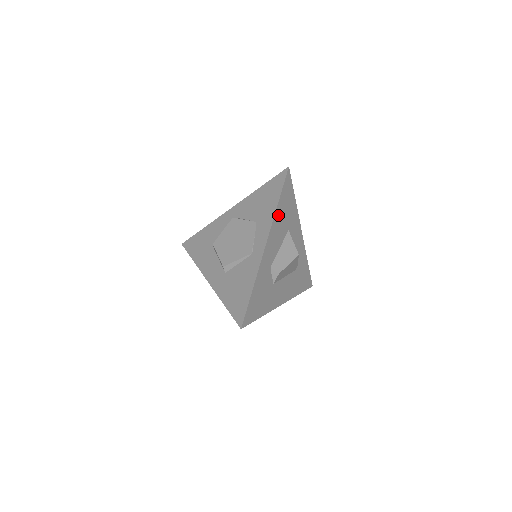
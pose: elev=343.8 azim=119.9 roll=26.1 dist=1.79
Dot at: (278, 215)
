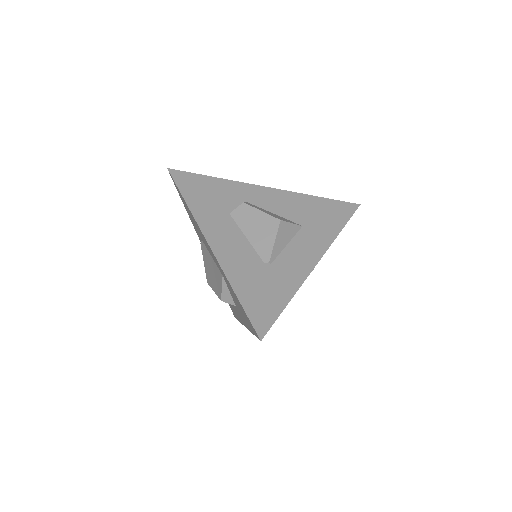
Dot at: (305, 201)
